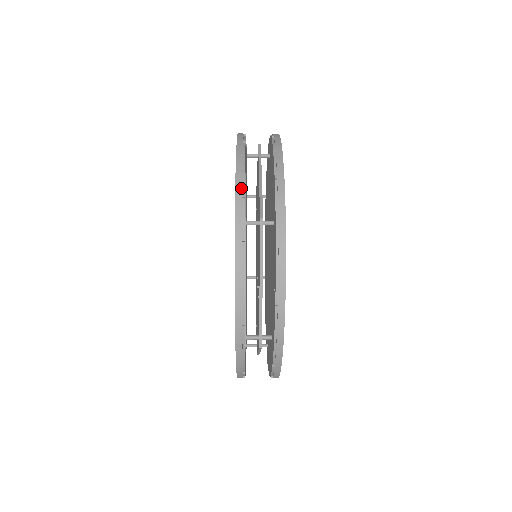
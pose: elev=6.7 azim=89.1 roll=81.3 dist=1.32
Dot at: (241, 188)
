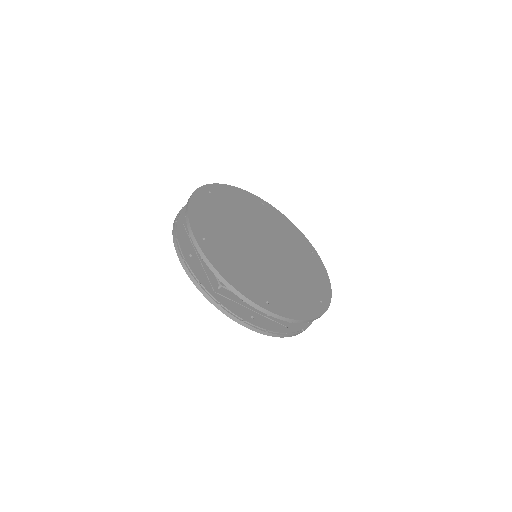
Dot at: occluded
